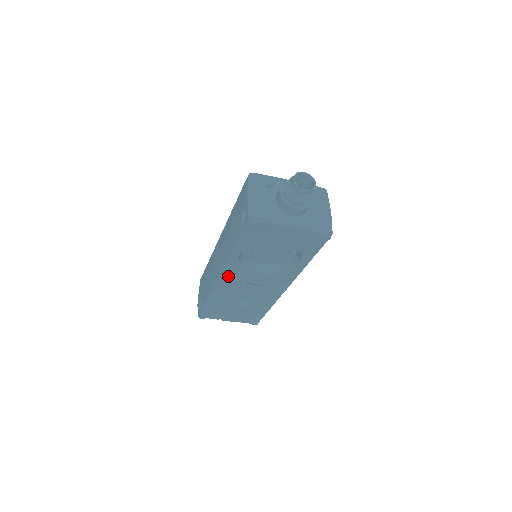
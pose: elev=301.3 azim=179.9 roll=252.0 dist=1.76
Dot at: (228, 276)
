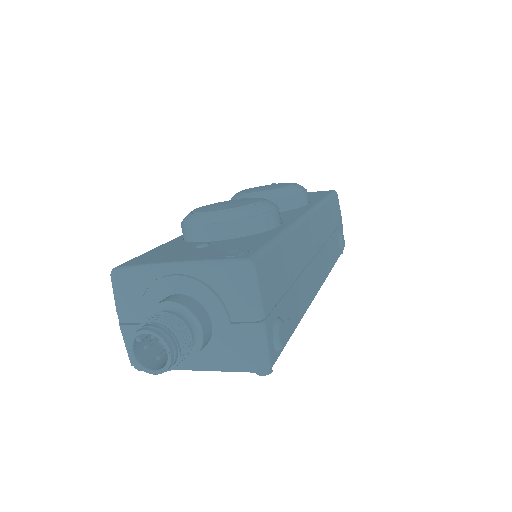
Dot at: occluded
